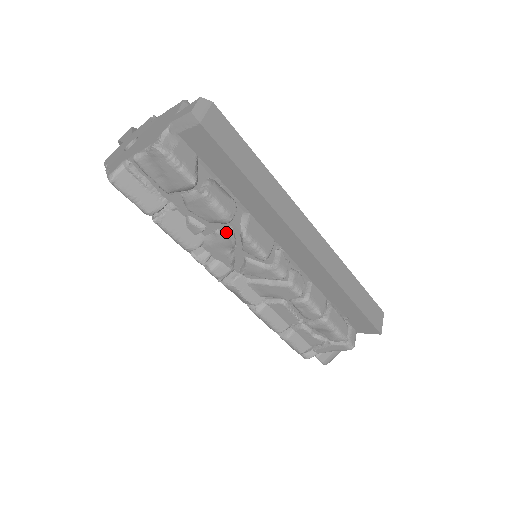
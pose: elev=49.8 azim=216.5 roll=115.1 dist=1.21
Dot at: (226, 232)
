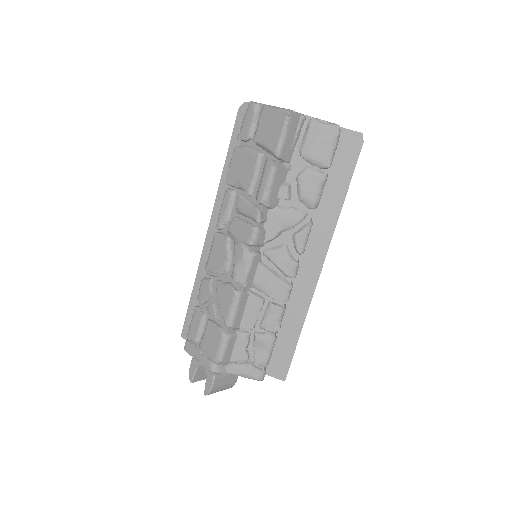
Dot at: (302, 213)
